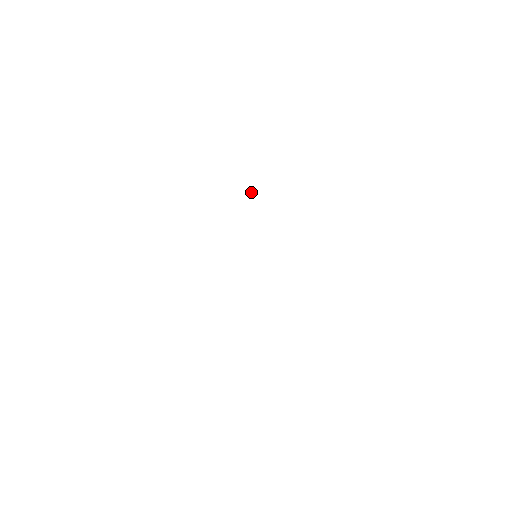
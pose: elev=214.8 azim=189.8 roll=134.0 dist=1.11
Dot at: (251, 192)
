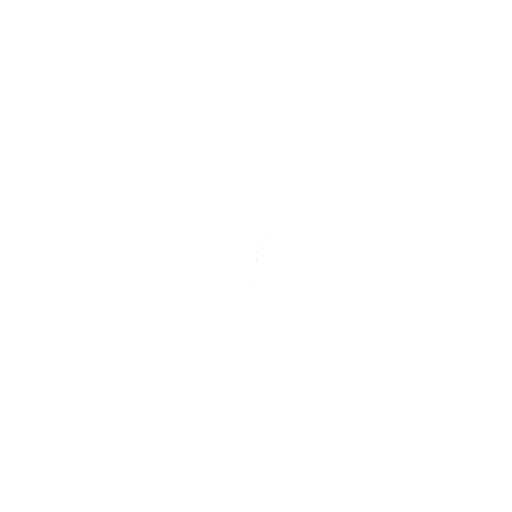
Dot at: occluded
